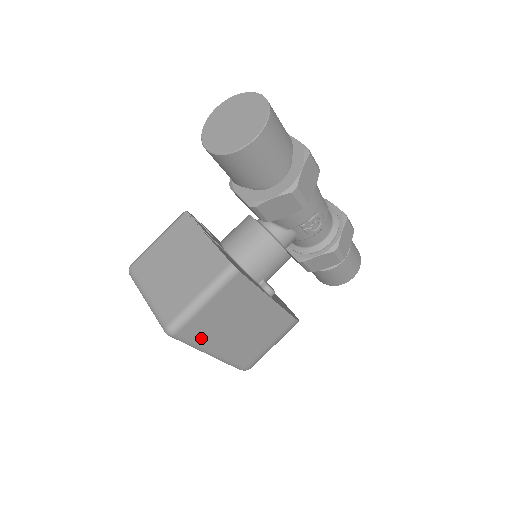
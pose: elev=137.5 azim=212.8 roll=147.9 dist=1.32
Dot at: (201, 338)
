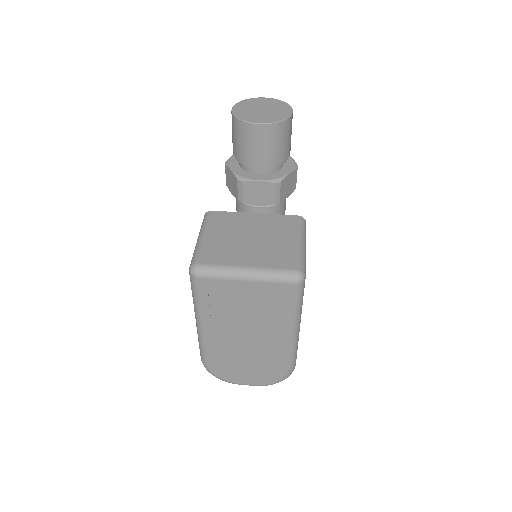
Dot at: occluded
